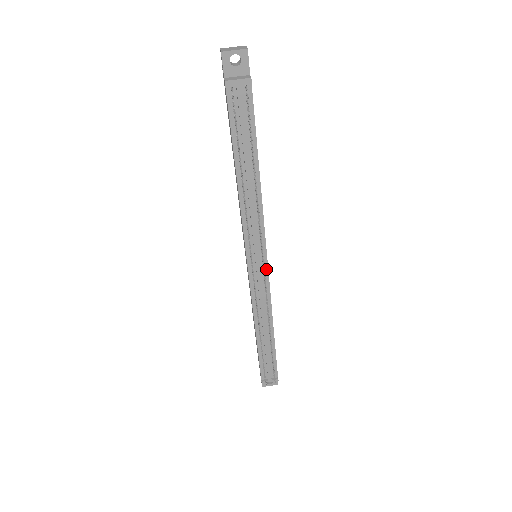
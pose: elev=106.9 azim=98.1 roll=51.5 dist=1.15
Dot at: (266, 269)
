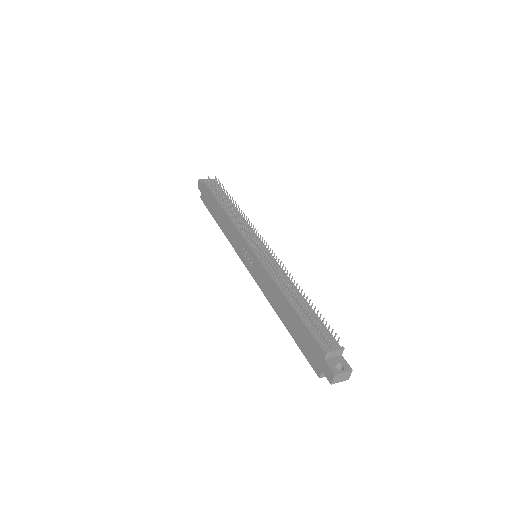
Dot at: (267, 251)
